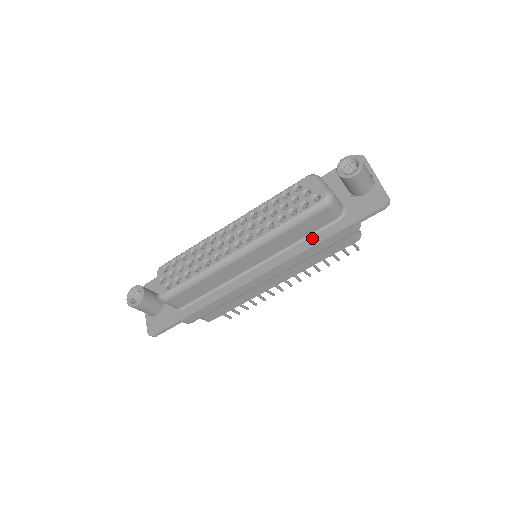
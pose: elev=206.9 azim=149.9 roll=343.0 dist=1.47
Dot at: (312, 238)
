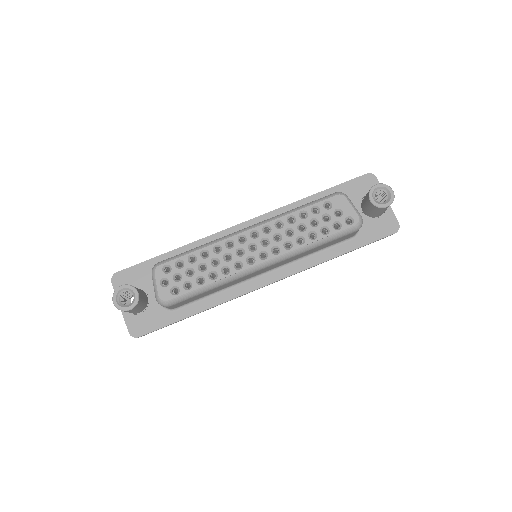
Dot at: (327, 252)
